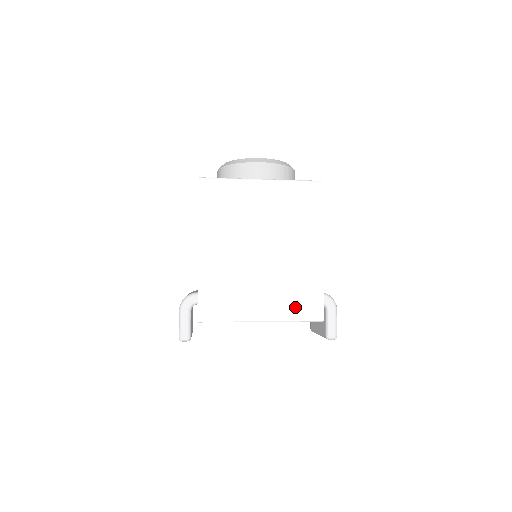
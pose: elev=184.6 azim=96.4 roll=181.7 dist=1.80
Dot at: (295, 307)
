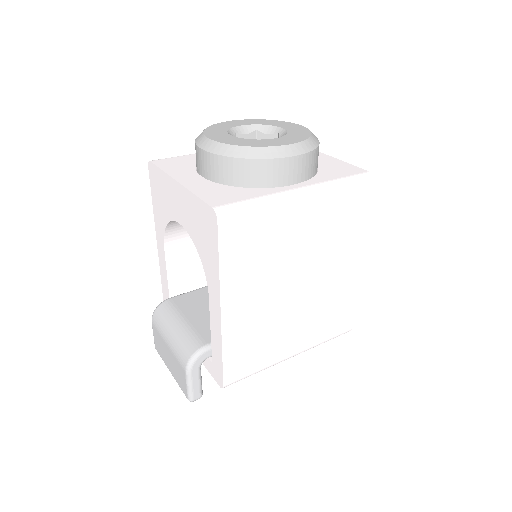
Dot at: (326, 332)
